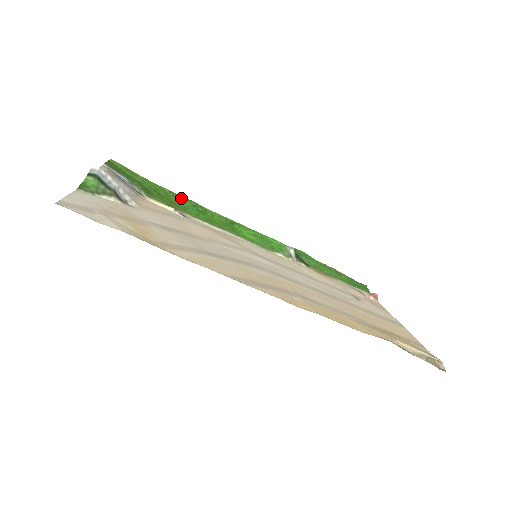
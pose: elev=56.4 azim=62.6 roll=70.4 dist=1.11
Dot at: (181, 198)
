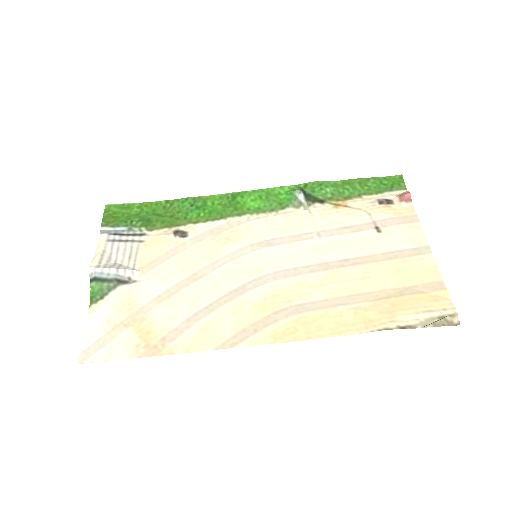
Dot at: (178, 202)
